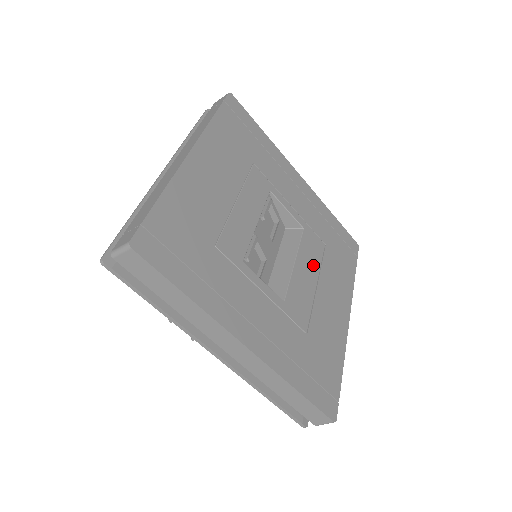
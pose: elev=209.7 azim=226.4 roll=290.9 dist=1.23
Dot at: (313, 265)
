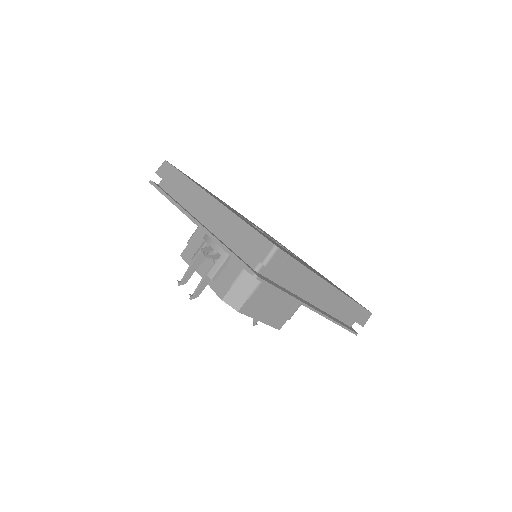
Dot at: occluded
